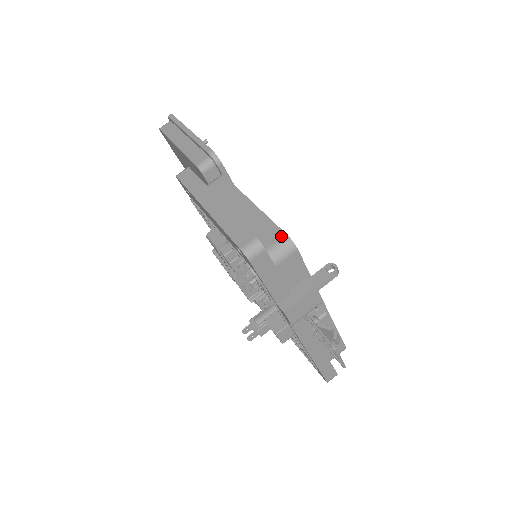
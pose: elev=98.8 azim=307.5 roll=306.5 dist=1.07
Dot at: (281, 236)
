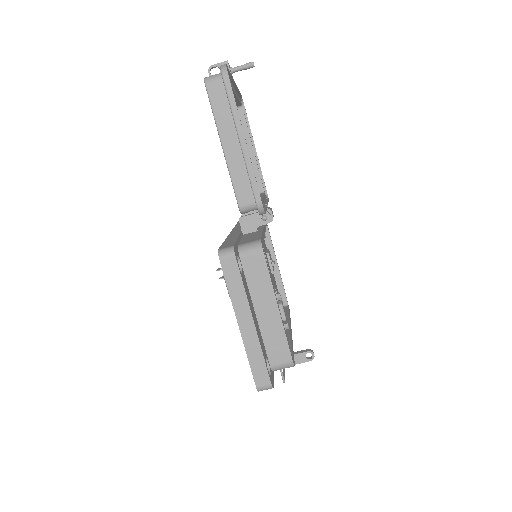
Dot at: (288, 360)
